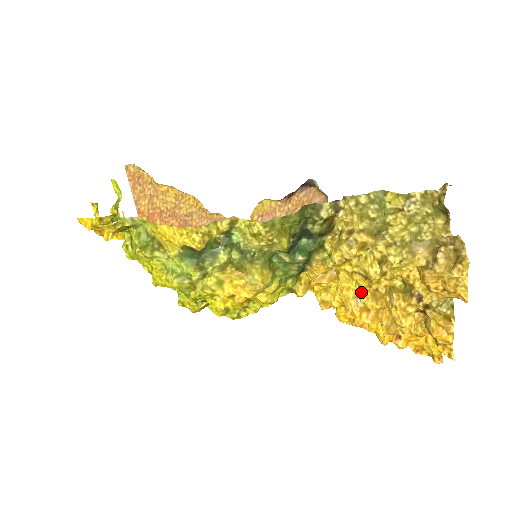
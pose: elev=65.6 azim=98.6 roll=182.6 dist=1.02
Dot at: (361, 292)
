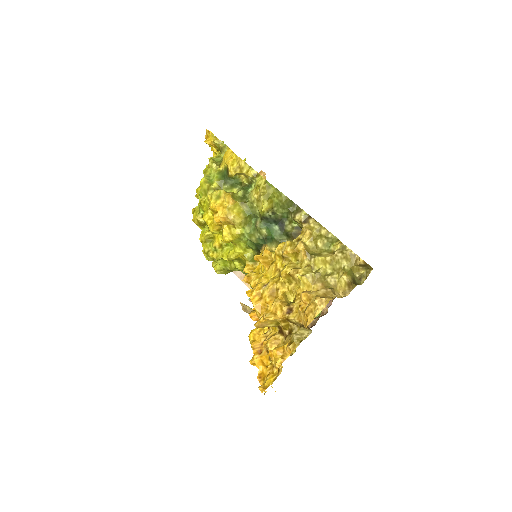
Dot at: (270, 283)
